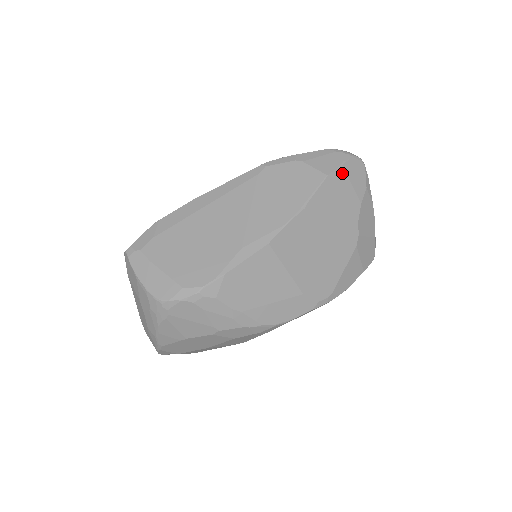
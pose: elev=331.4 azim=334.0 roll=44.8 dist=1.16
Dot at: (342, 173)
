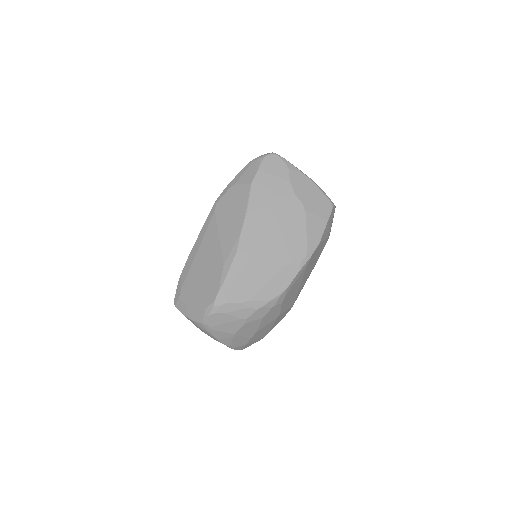
Dot at: (262, 174)
